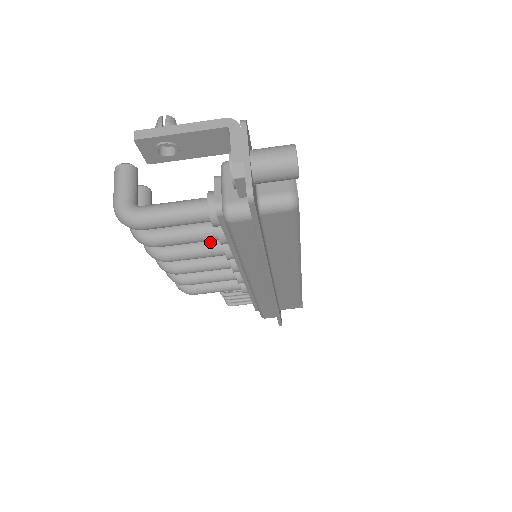
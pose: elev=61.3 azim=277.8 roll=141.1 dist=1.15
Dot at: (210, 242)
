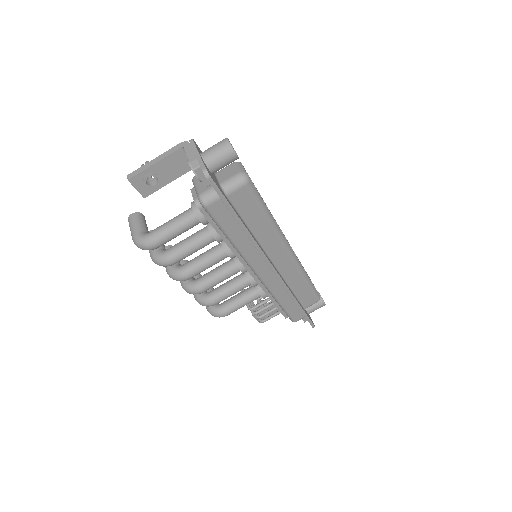
Dot at: (213, 250)
